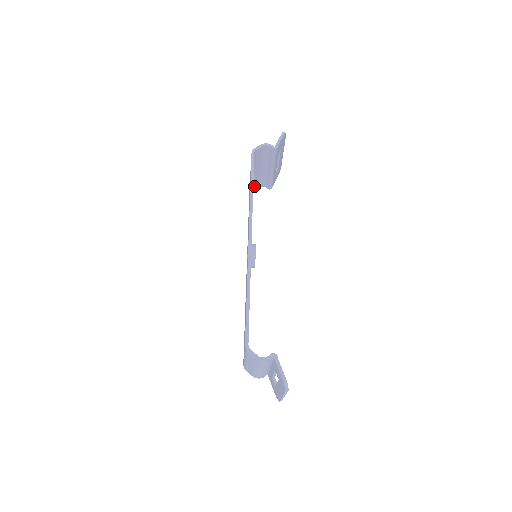
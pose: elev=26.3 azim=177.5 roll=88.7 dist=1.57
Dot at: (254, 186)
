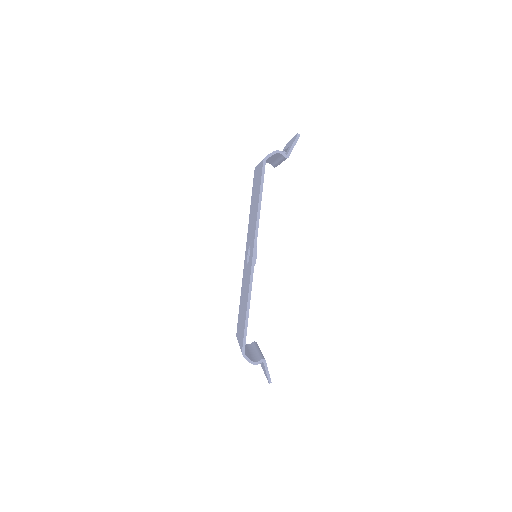
Dot at: occluded
